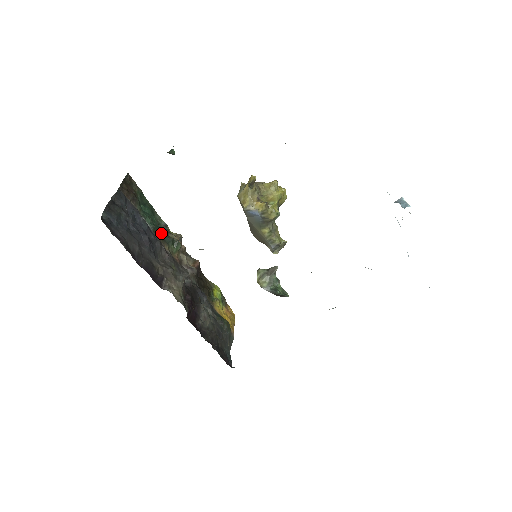
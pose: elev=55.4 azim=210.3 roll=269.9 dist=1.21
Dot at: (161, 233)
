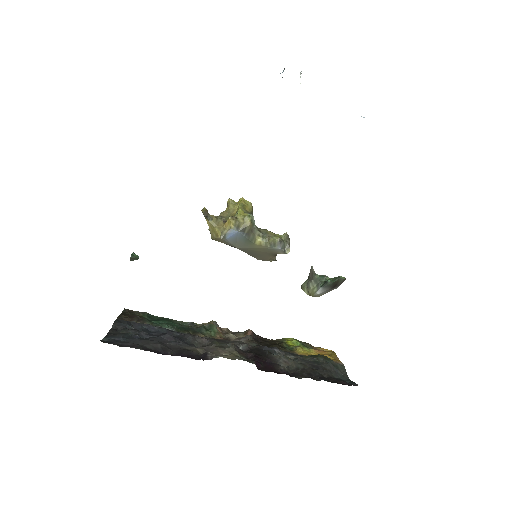
Dot at: (188, 329)
